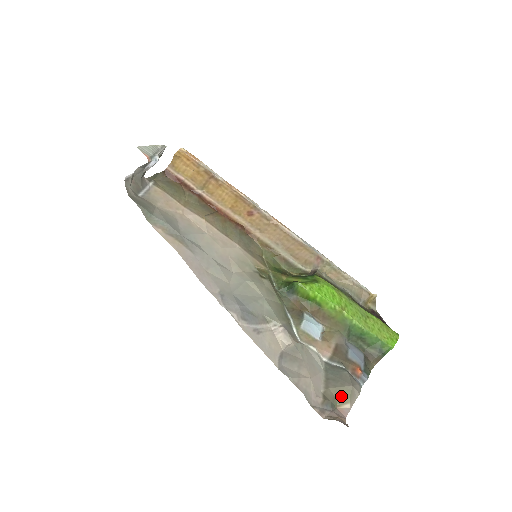
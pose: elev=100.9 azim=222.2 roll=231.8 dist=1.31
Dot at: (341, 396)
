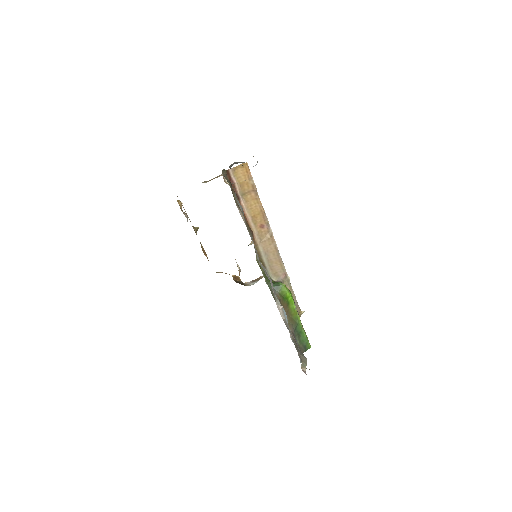
Dot at: (304, 362)
